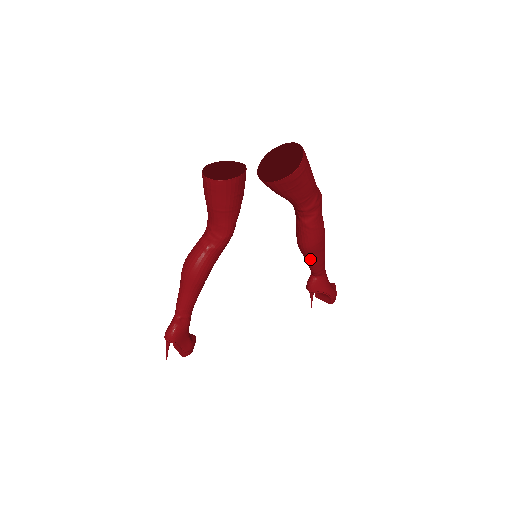
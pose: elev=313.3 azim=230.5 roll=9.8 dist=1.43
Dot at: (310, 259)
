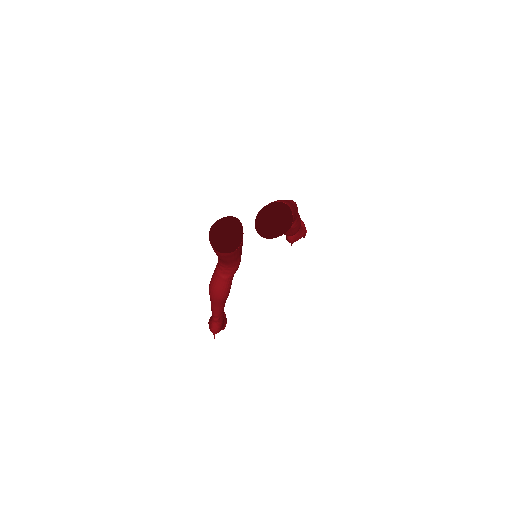
Dot at: occluded
